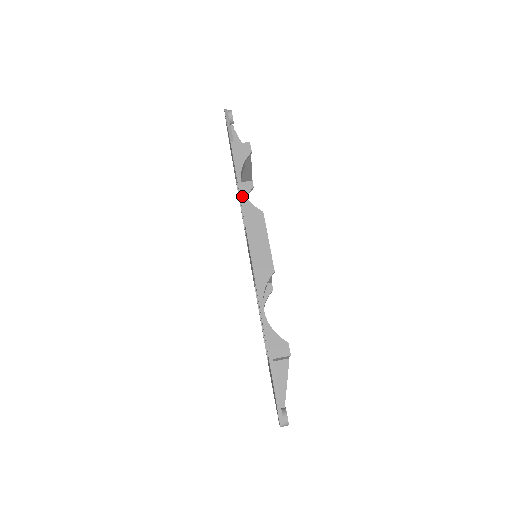
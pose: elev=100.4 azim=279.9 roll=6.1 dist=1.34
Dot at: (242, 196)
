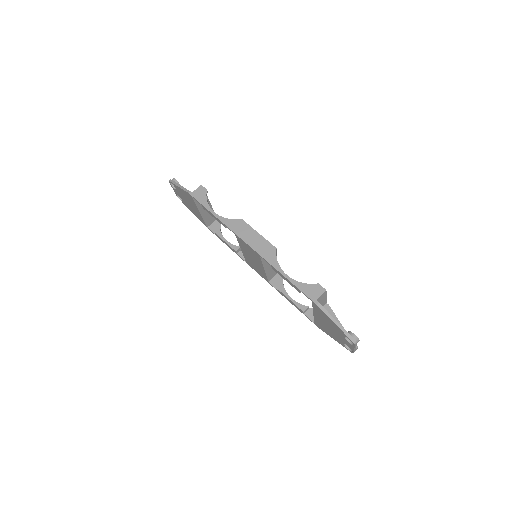
Dot at: (220, 219)
